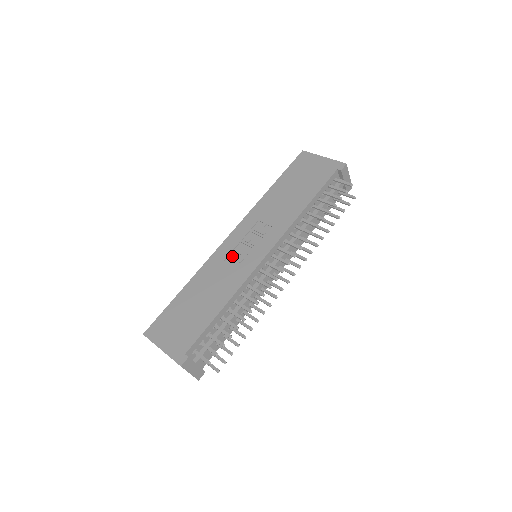
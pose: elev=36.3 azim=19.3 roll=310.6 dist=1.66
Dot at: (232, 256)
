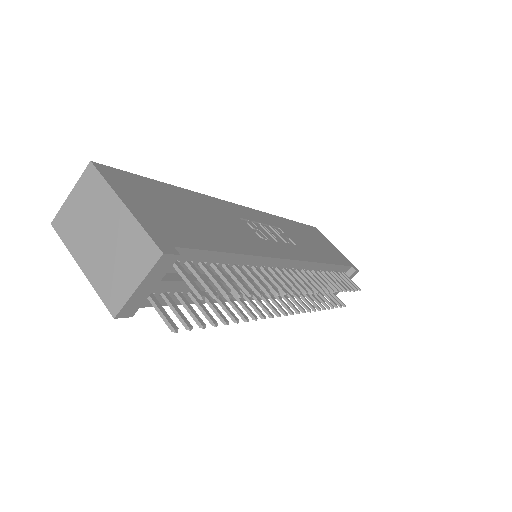
Dot at: (251, 223)
